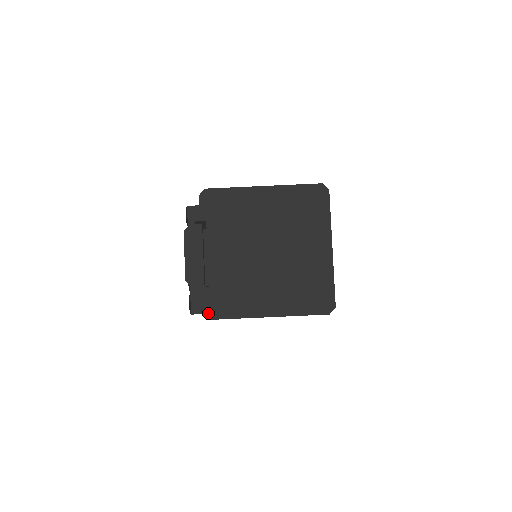
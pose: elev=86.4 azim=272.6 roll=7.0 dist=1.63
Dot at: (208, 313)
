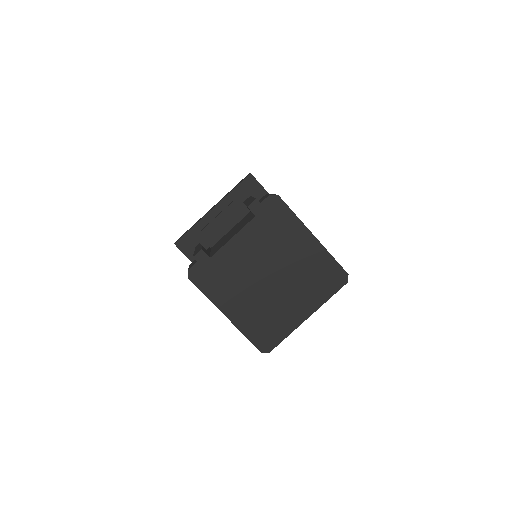
Dot at: (191, 273)
